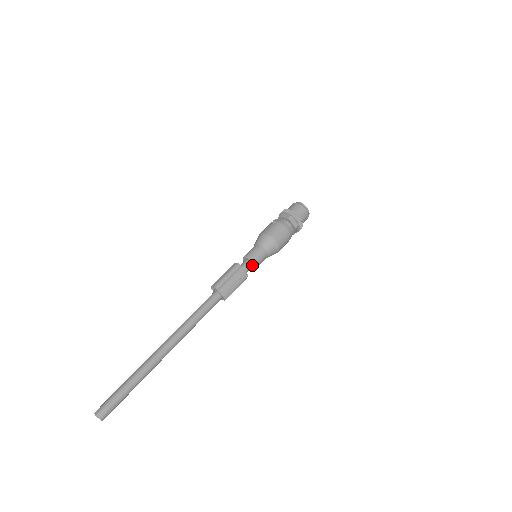
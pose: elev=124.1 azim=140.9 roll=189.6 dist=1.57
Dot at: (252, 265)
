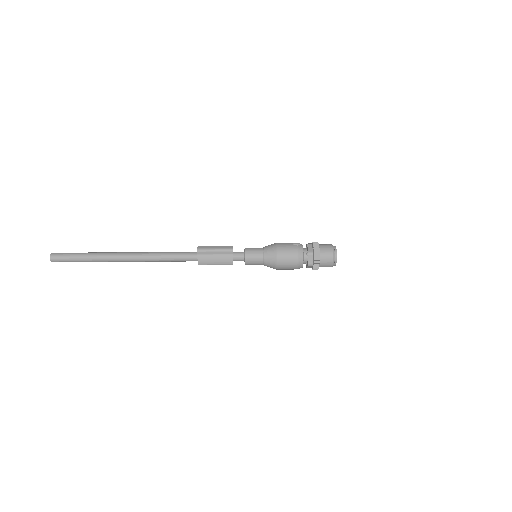
Dot at: (244, 260)
